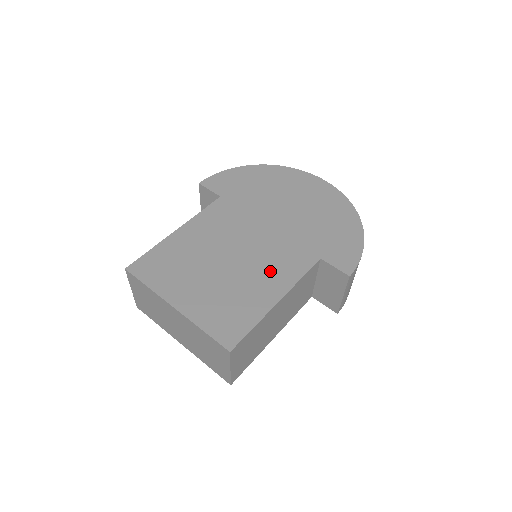
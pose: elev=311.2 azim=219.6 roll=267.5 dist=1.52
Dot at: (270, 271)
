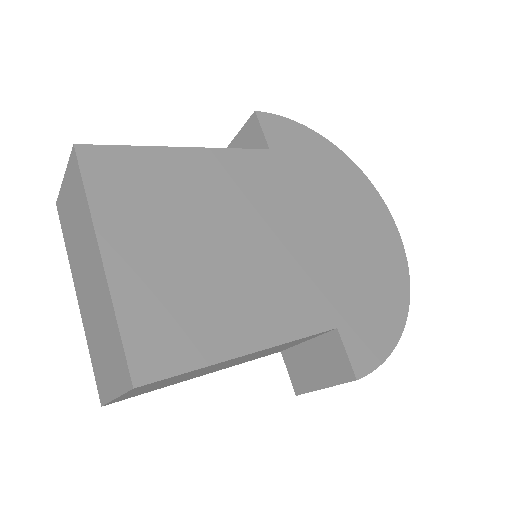
Dot at: (267, 299)
